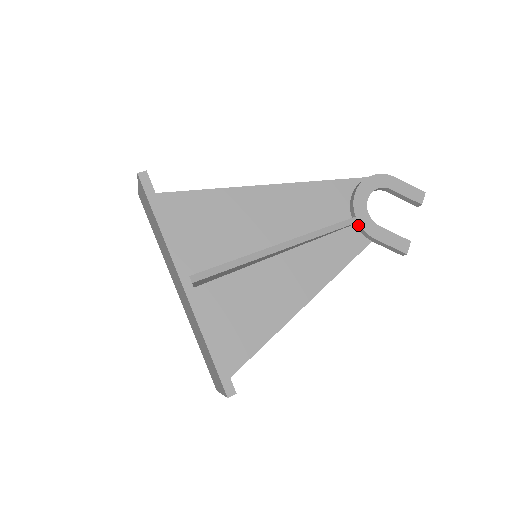
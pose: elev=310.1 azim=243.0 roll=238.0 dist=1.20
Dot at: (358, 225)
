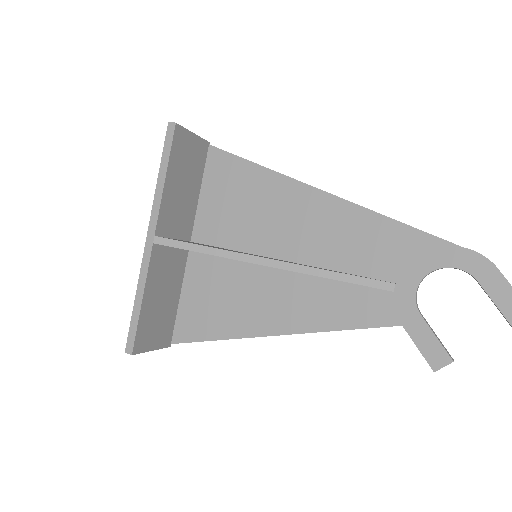
Dot at: (394, 295)
